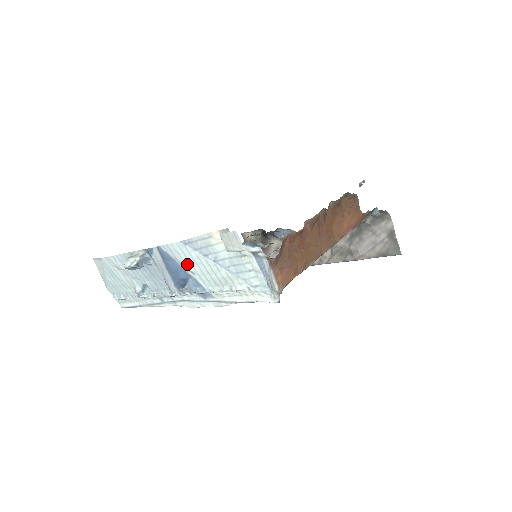
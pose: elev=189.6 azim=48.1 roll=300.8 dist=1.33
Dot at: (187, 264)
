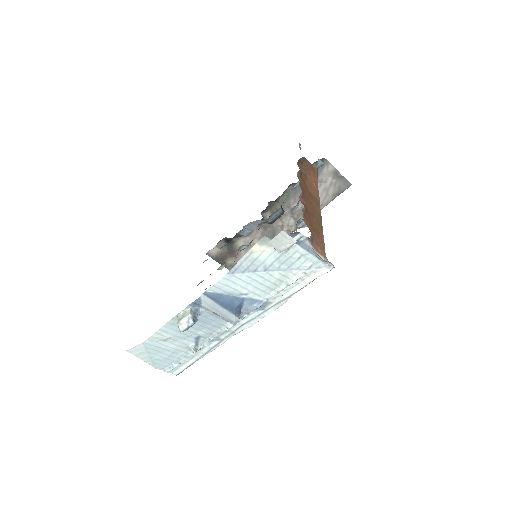
Dot at: (239, 290)
